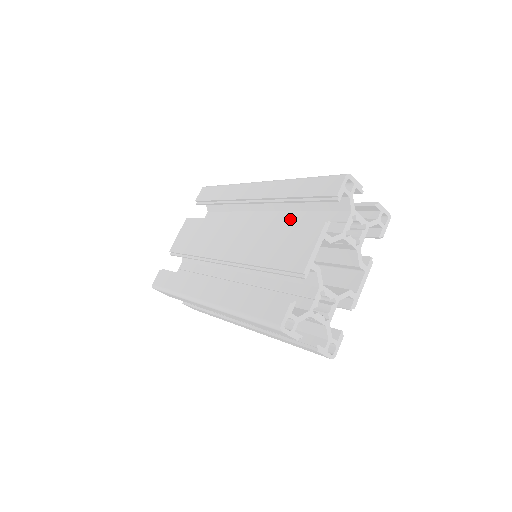
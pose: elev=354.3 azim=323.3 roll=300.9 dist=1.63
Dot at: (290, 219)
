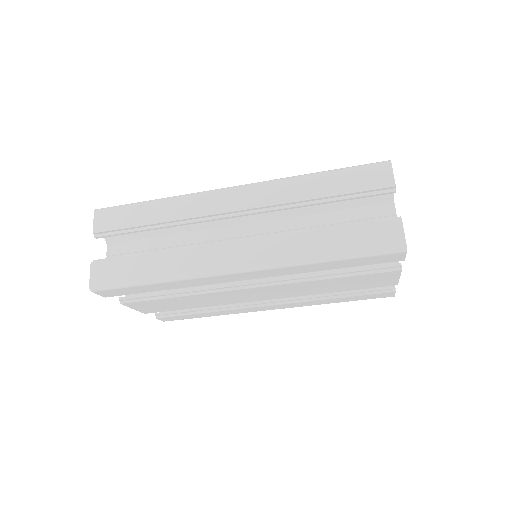
Dot at: occluded
